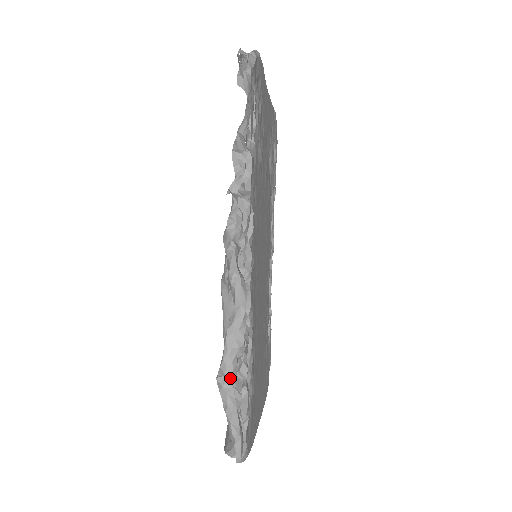
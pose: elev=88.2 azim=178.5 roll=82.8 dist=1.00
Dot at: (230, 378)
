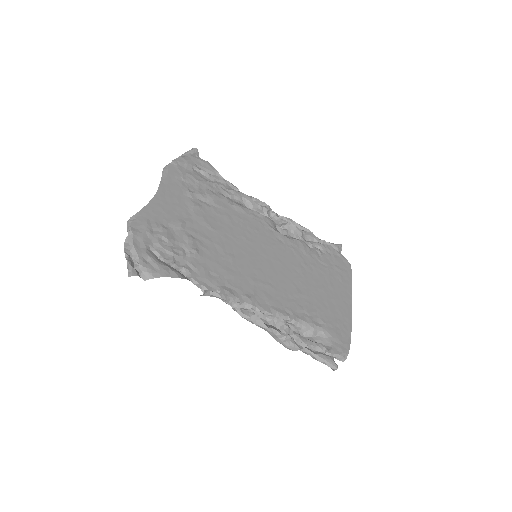
Dot at: (297, 350)
